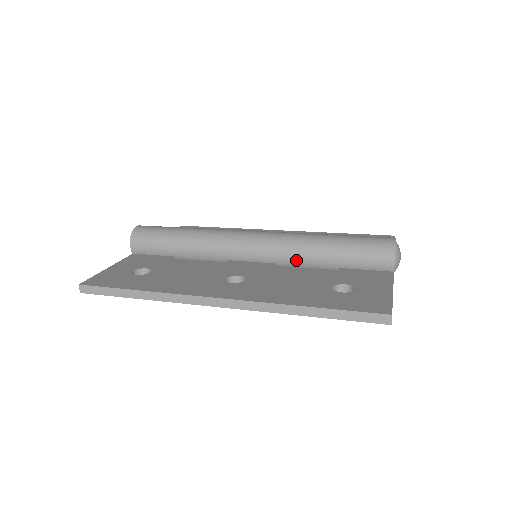
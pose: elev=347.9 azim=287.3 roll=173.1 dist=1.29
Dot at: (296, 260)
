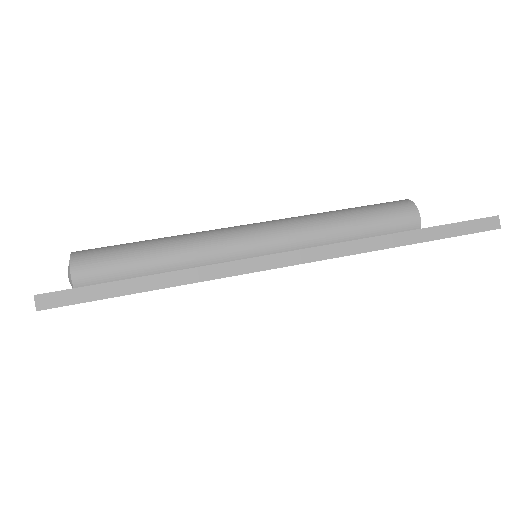
Dot at: (316, 239)
